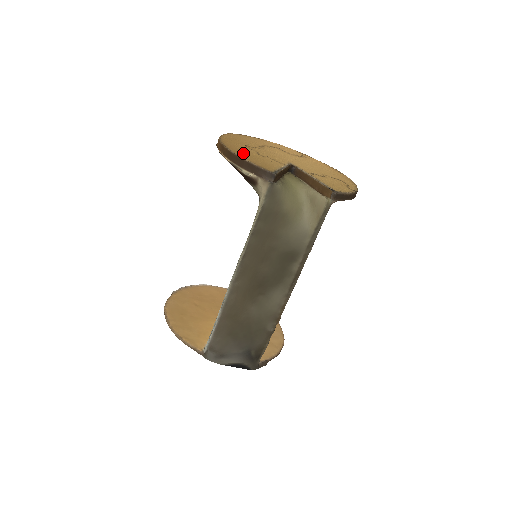
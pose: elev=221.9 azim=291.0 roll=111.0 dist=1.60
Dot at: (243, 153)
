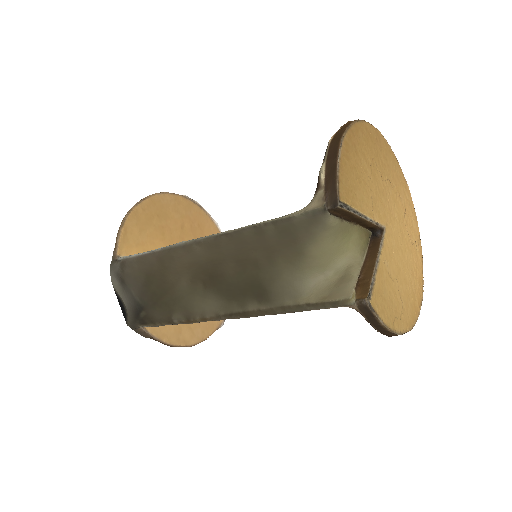
Dot at: (352, 154)
